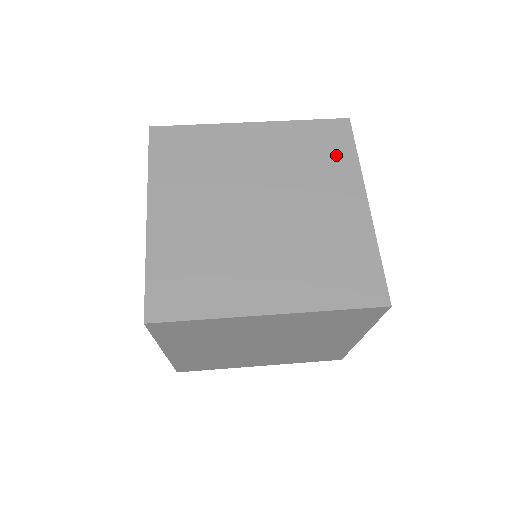
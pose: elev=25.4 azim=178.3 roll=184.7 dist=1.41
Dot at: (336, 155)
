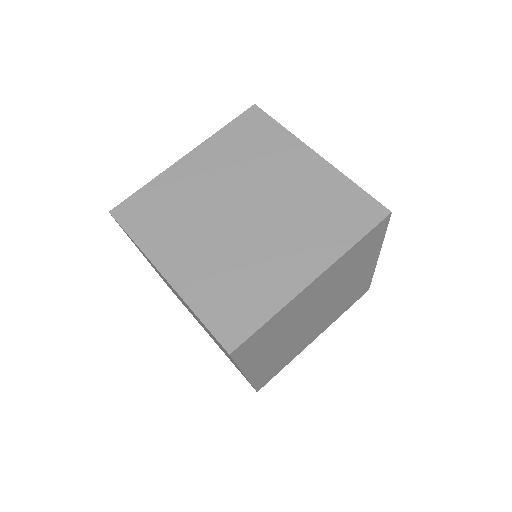
Dot at: (267, 136)
